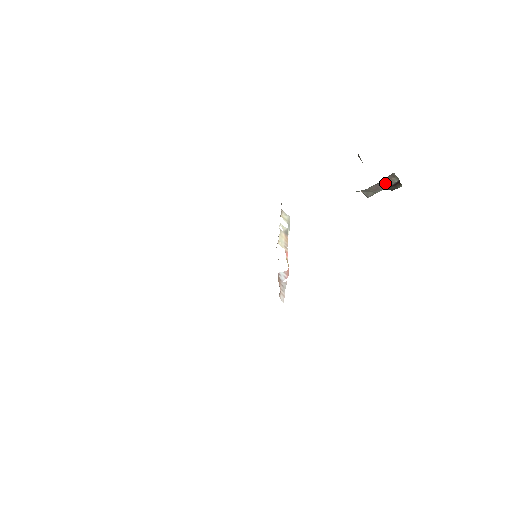
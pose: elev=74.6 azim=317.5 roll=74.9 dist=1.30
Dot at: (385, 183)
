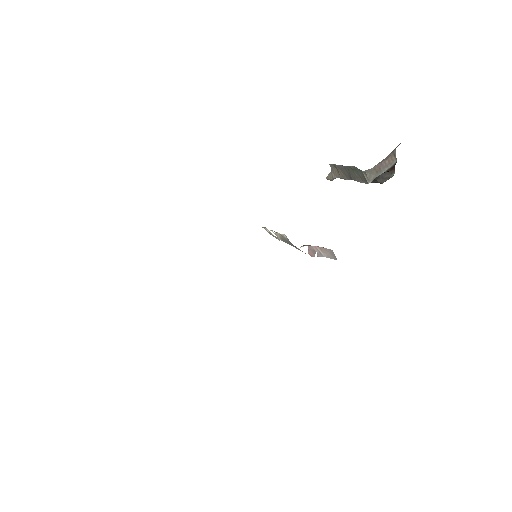
Dot at: (386, 163)
